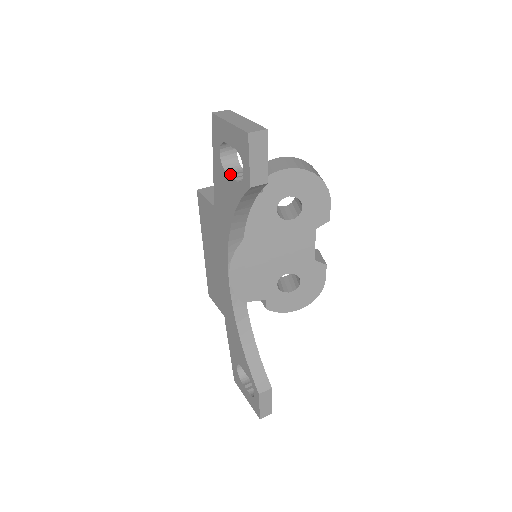
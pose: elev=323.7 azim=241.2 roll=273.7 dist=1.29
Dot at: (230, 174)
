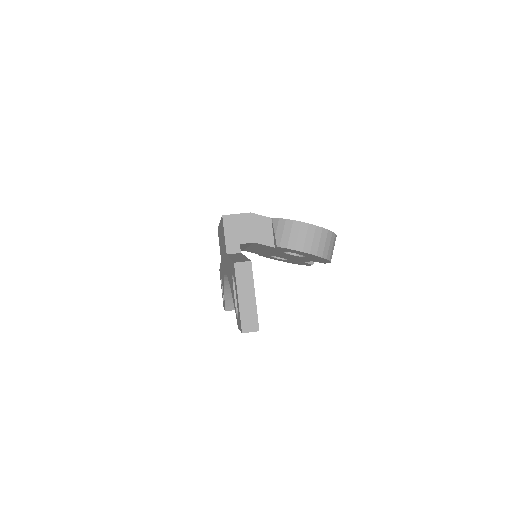
Dot at: occluded
